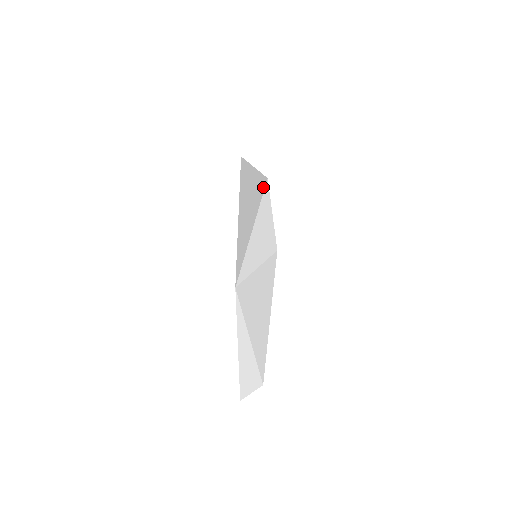
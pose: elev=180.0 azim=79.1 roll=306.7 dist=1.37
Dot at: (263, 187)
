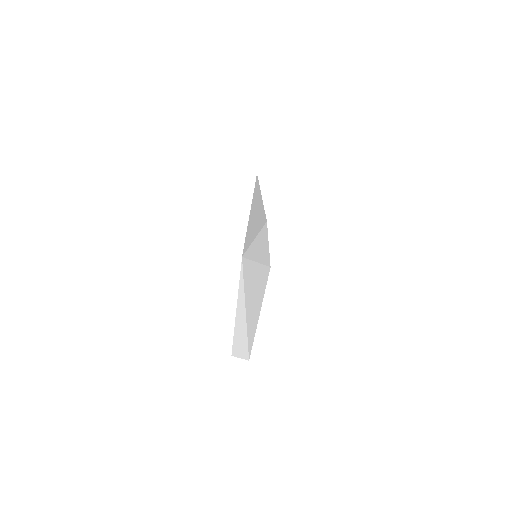
Dot at: (264, 222)
